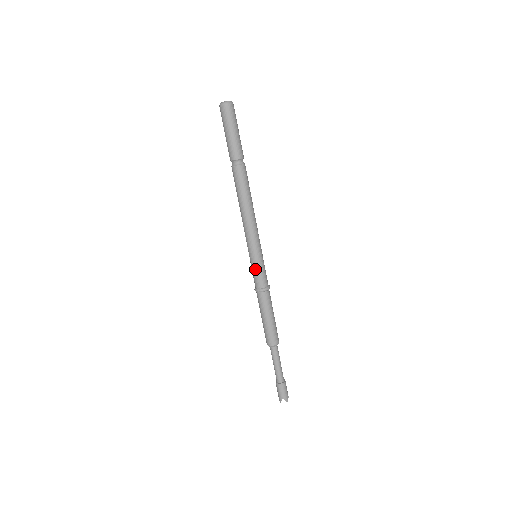
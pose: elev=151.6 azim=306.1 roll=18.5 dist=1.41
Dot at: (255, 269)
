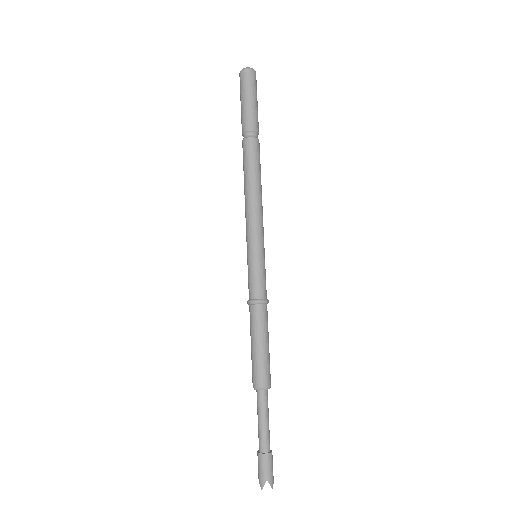
Dot at: (255, 270)
